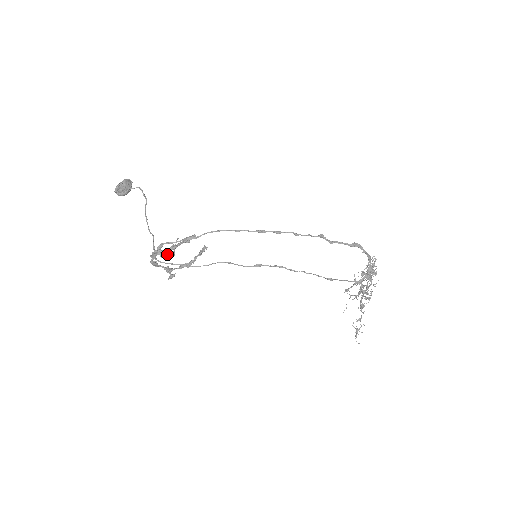
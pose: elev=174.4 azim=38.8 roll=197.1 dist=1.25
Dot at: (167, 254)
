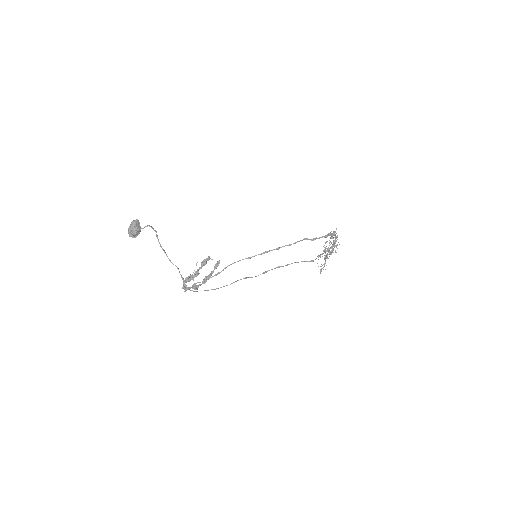
Dot at: (192, 278)
